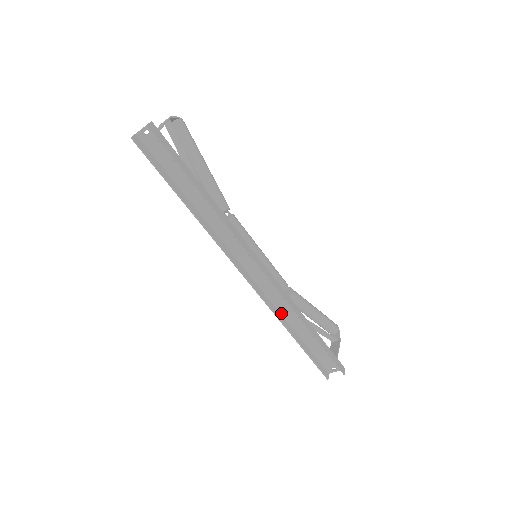
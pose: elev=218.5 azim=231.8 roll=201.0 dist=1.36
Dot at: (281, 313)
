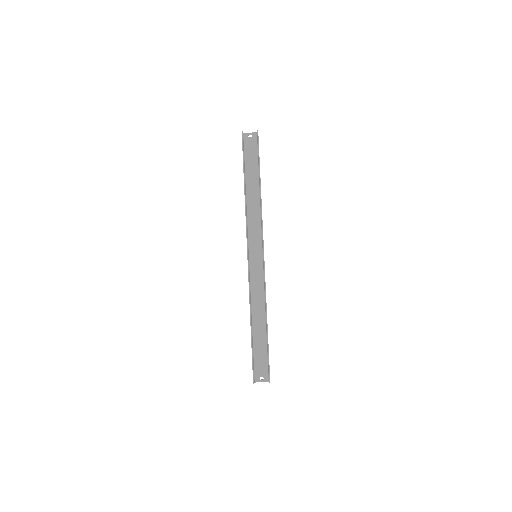
Dot at: (251, 305)
